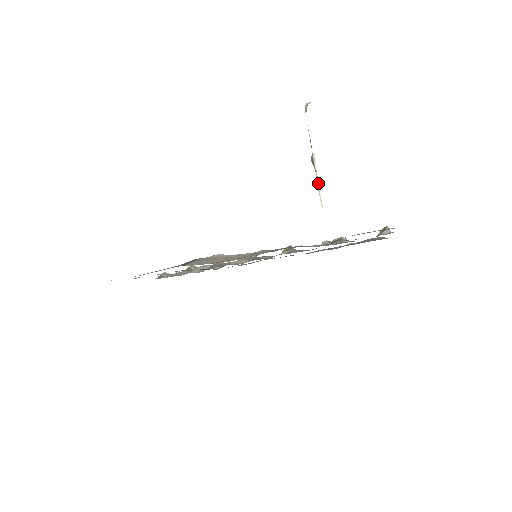
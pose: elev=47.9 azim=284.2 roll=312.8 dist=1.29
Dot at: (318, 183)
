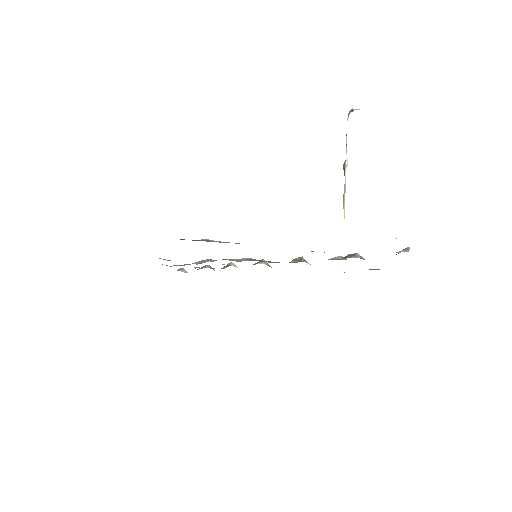
Dot at: (345, 192)
